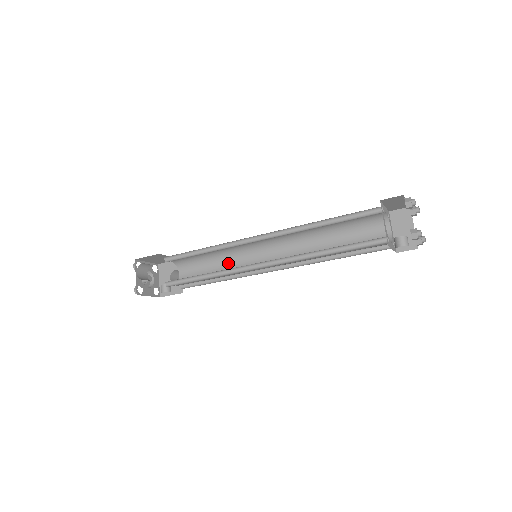
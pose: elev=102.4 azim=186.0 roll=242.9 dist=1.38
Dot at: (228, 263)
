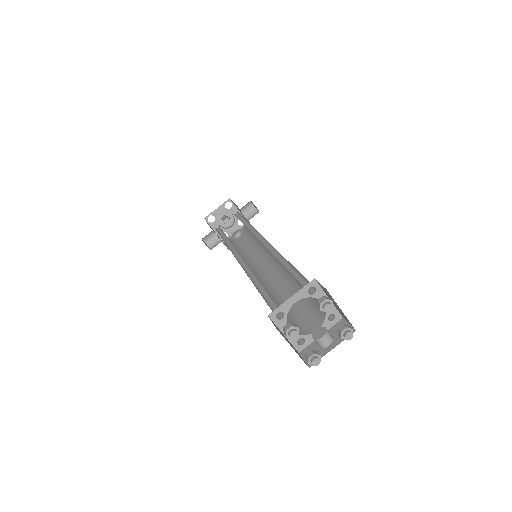
Dot at: occluded
